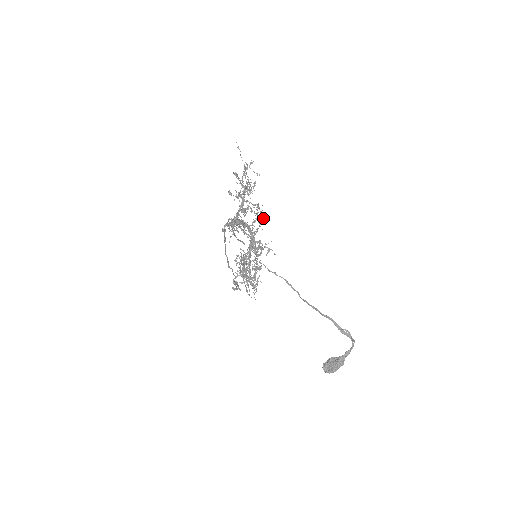
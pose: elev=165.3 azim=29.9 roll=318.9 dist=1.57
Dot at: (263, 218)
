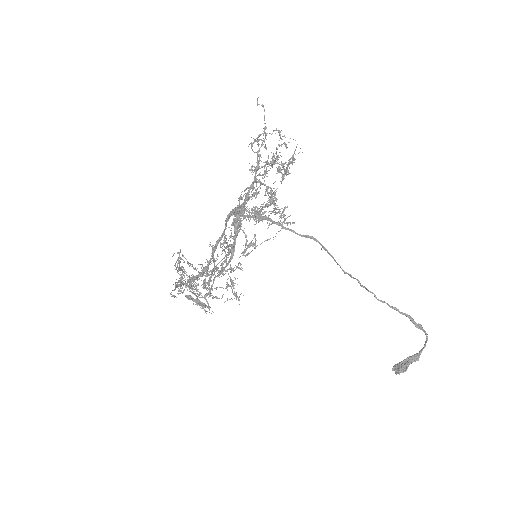
Dot at: (274, 205)
